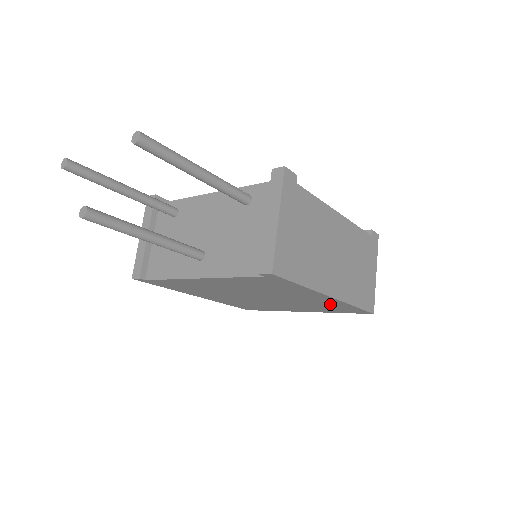
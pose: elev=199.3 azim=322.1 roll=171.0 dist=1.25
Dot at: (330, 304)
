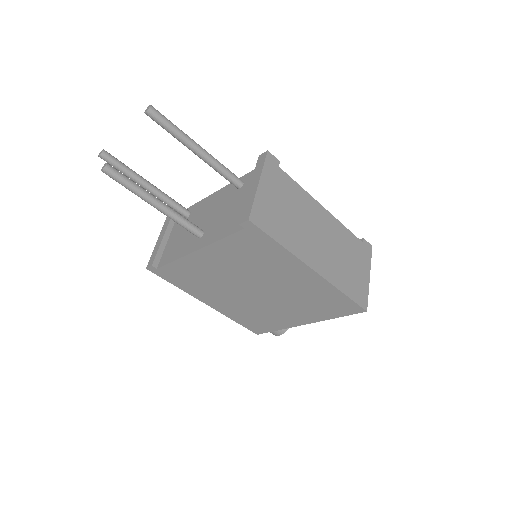
Dot at: (320, 292)
